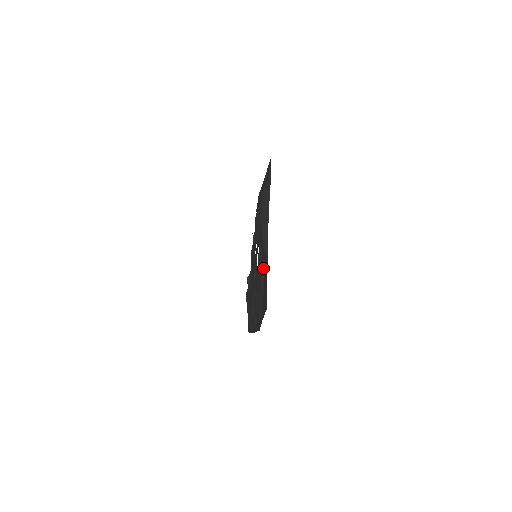
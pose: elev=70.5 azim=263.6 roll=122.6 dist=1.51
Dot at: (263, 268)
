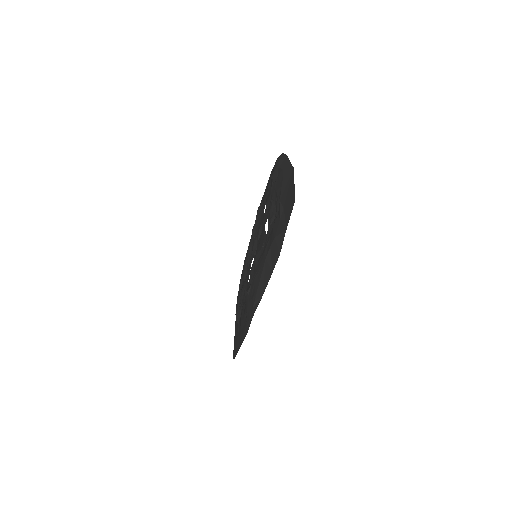
Dot at: (282, 201)
